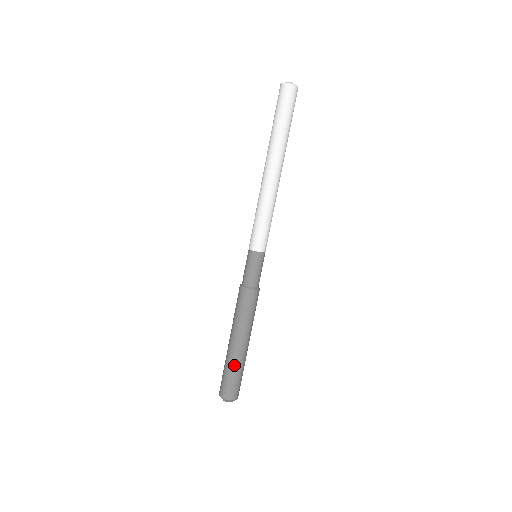
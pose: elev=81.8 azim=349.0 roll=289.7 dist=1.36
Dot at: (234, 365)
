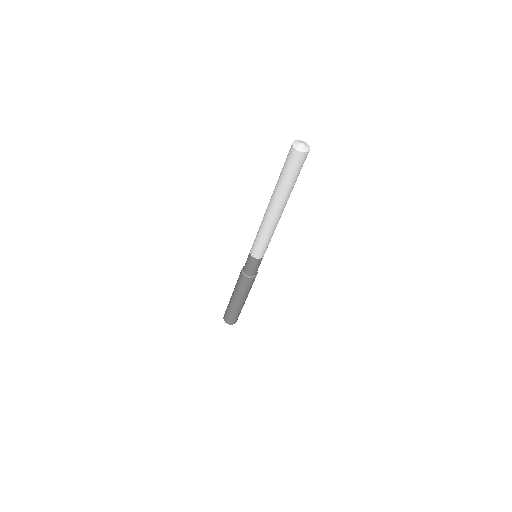
Dot at: (230, 307)
